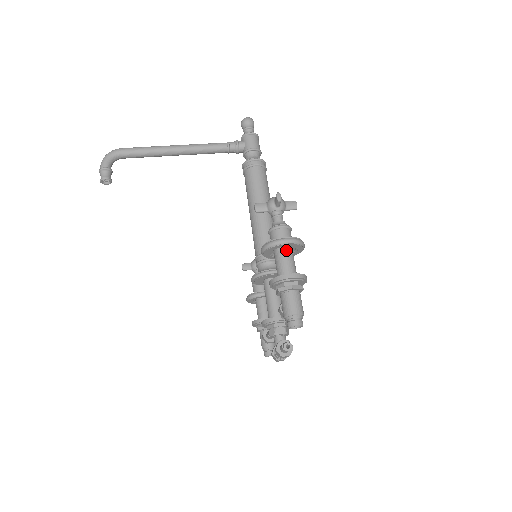
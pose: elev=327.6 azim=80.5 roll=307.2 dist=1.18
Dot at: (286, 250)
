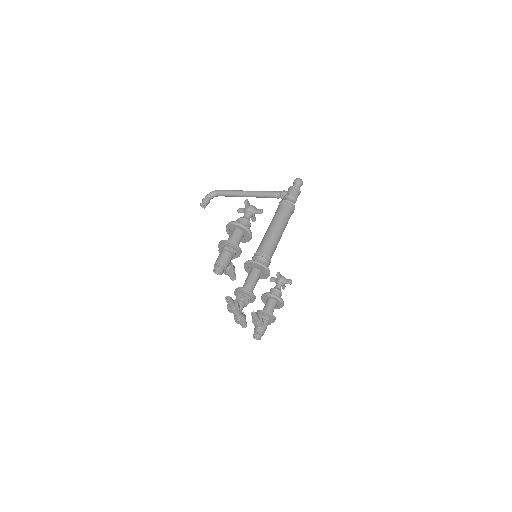
Dot at: (236, 230)
